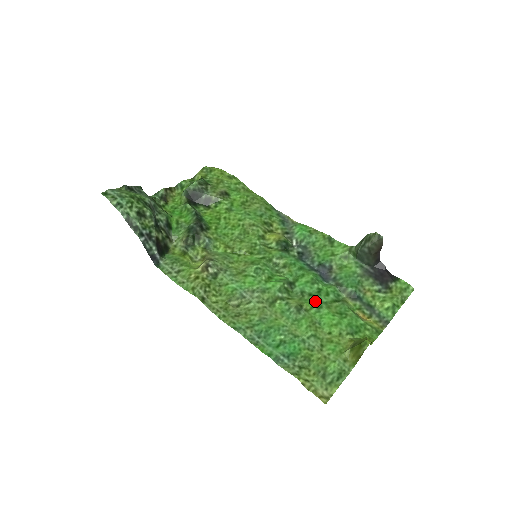
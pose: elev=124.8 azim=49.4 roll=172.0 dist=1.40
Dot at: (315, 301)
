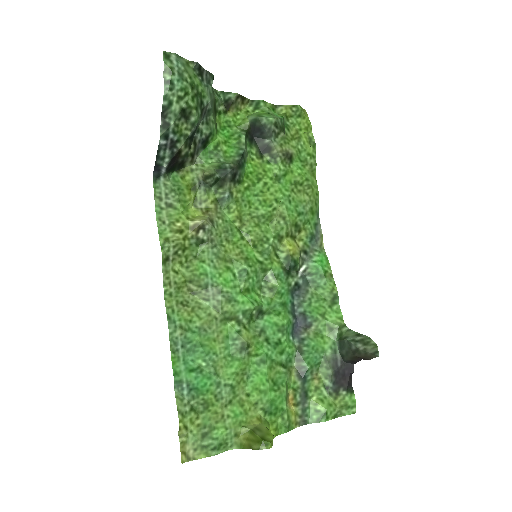
Dot at: (265, 351)
